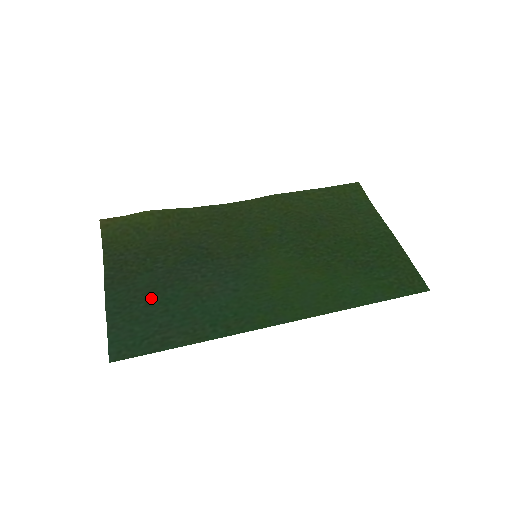
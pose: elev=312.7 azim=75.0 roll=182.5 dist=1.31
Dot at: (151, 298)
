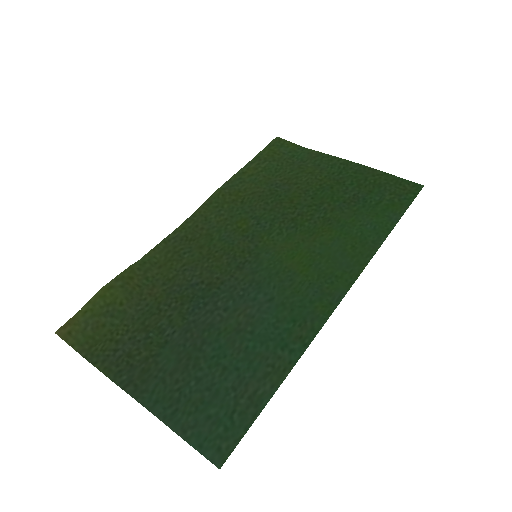
Dot at: (195, 369)
